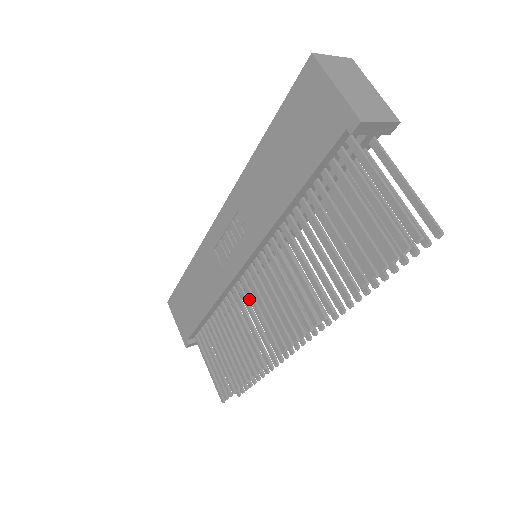
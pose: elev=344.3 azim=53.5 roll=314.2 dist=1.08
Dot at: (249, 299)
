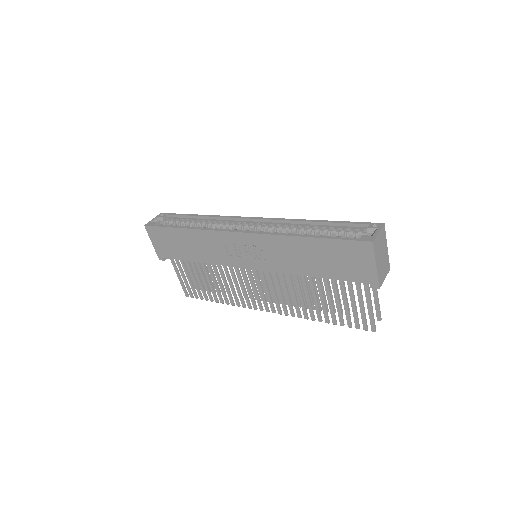
Dot at: occluded
